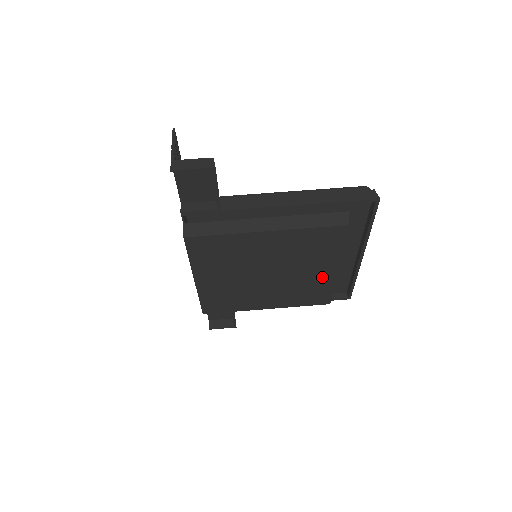
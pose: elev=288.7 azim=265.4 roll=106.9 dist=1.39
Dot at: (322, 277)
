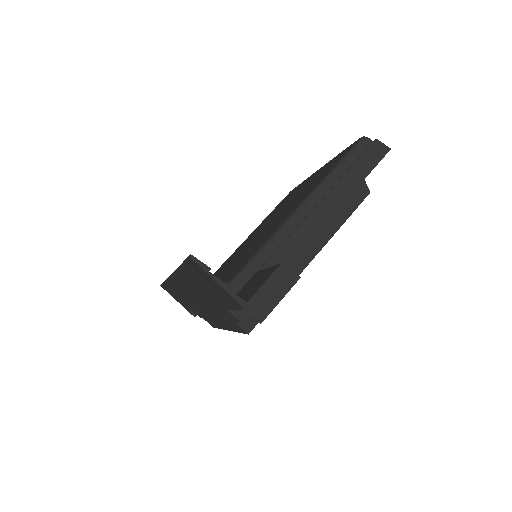
Dot at: occluded
